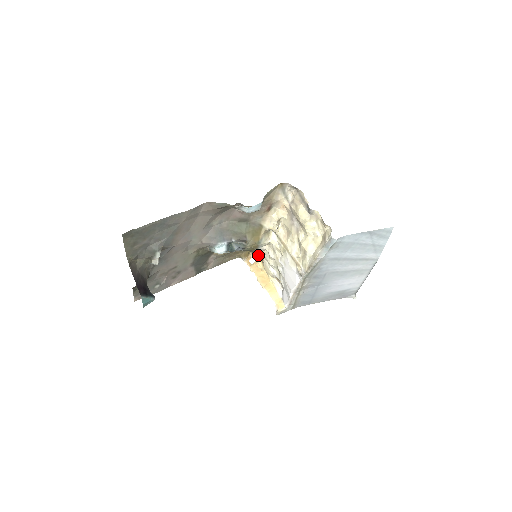
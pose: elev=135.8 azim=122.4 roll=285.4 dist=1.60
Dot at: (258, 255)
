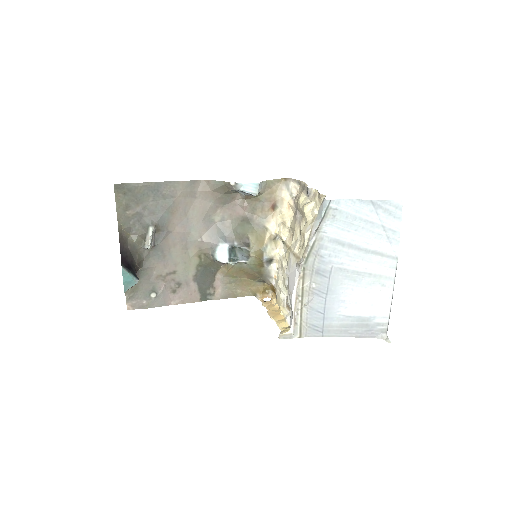
Dot at: (274, 292)
